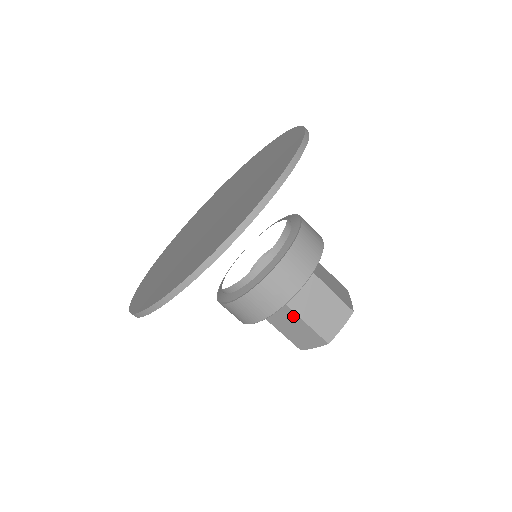
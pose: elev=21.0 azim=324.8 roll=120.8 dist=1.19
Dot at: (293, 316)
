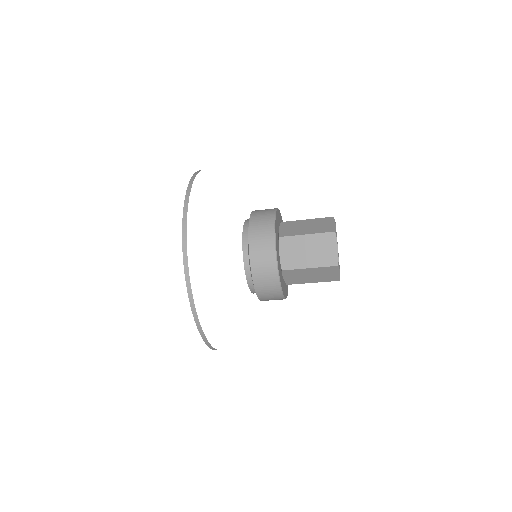
Dot at: occluded
